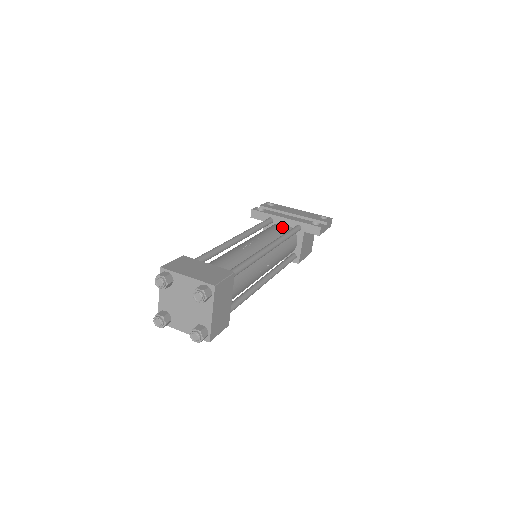
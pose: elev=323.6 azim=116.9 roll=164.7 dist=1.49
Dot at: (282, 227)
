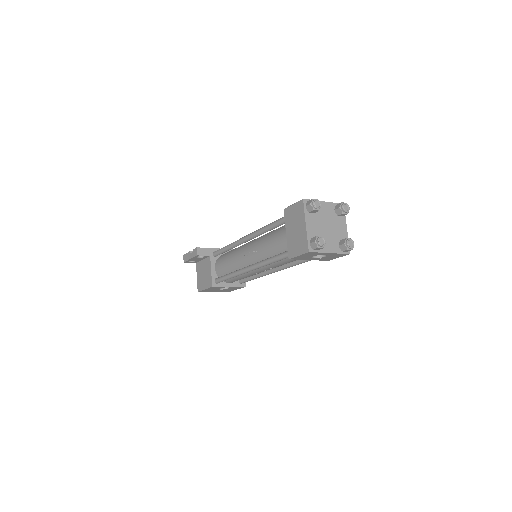
Dot at: occluded
